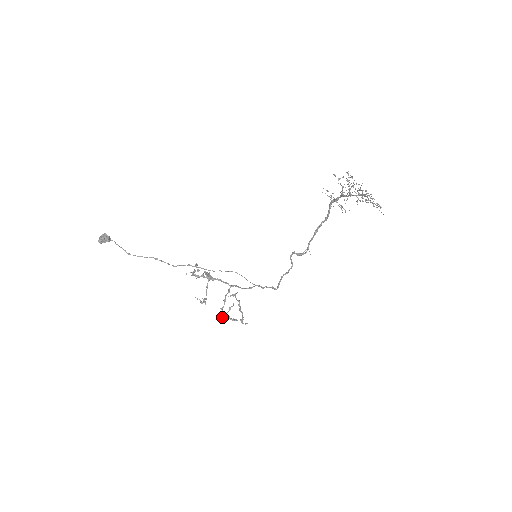
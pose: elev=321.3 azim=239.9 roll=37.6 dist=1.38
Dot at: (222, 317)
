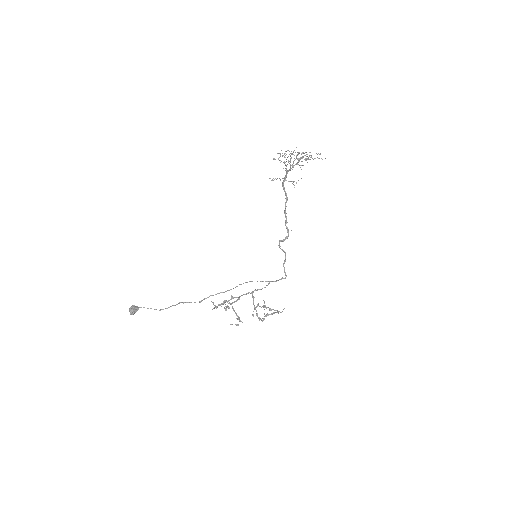
Dot at: (261, 320)
